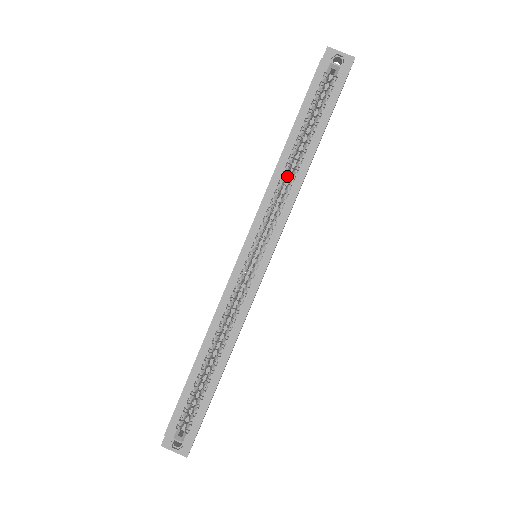
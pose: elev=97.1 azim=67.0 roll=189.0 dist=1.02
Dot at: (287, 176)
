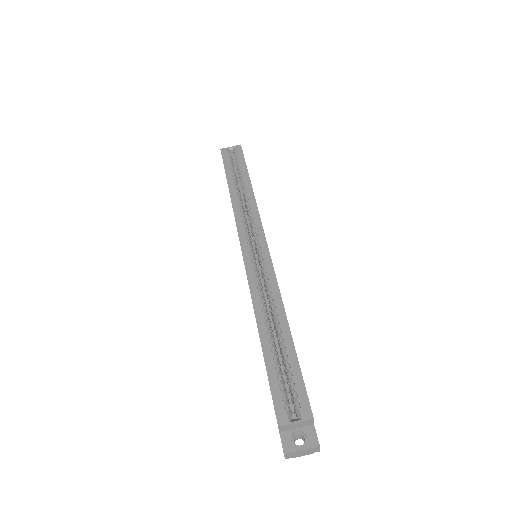
Dot at: occluded
